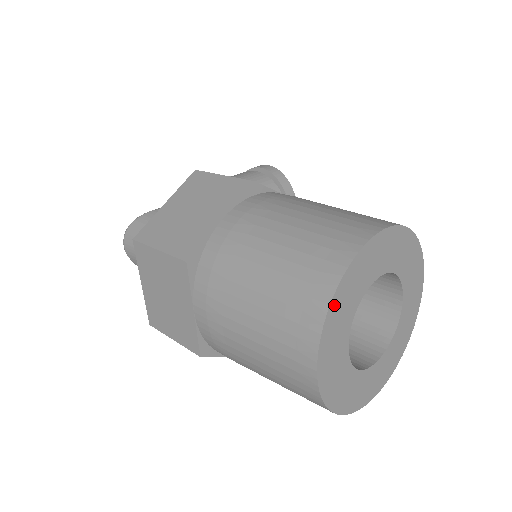
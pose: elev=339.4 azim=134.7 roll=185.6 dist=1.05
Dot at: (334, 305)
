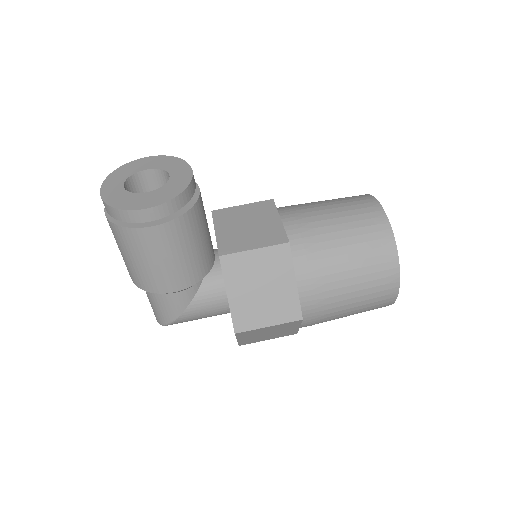
Dot at: occluded
